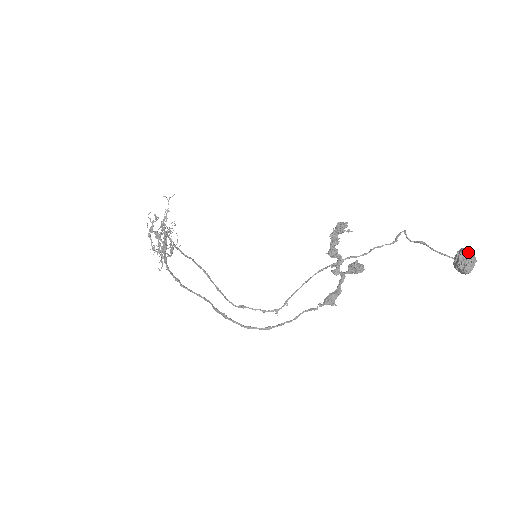
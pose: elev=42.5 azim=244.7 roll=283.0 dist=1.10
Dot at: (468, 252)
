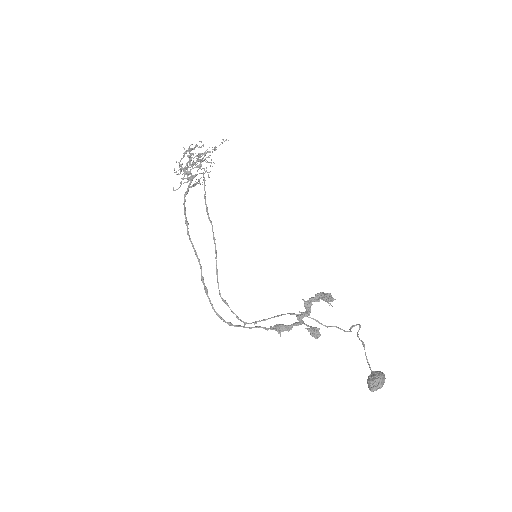
Dot at: (383, 379)
